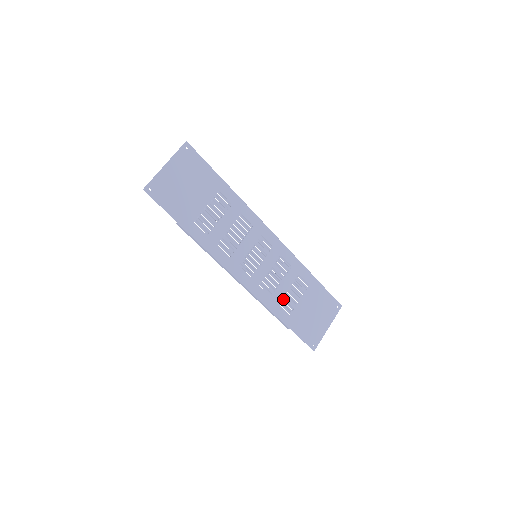
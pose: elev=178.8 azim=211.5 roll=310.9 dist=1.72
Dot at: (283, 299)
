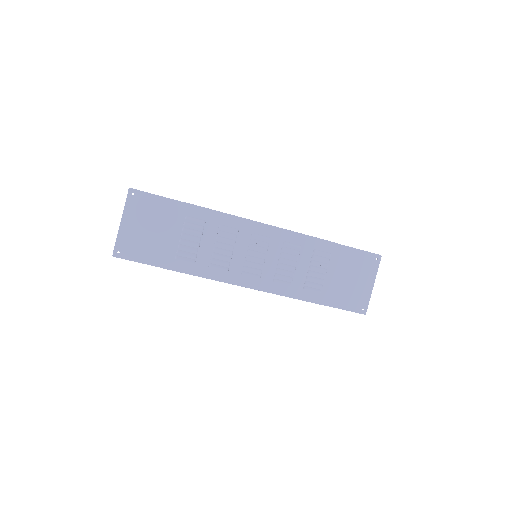
Dot at: (306, 282)
